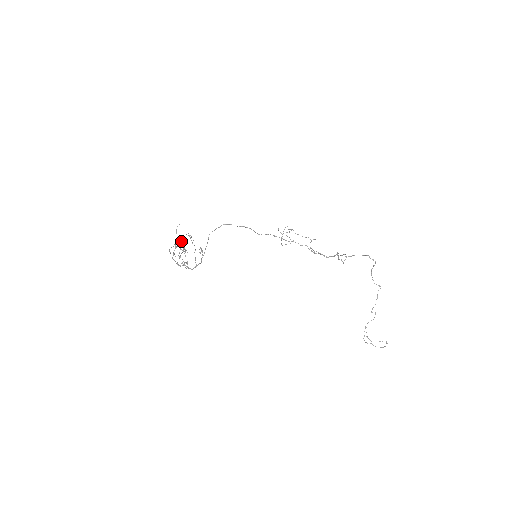
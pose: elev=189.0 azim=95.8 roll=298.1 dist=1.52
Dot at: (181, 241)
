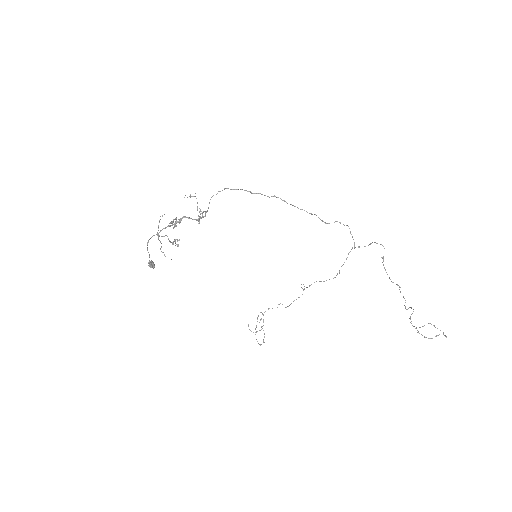
Dot at: (153, 262)
